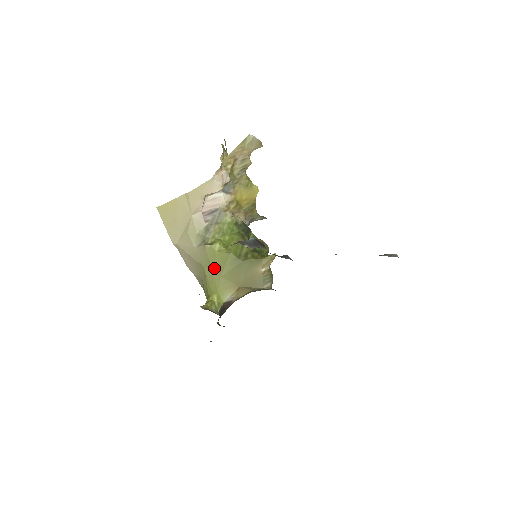
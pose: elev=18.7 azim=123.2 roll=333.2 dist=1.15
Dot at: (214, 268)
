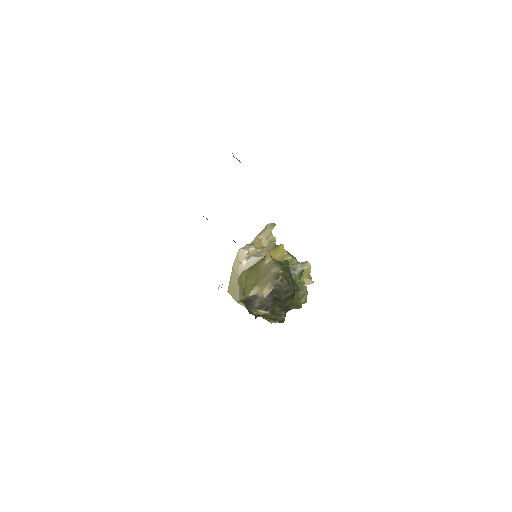
Dot at: (244, 286)
